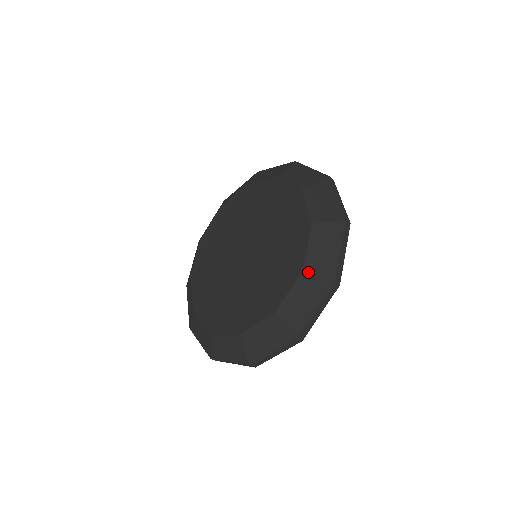
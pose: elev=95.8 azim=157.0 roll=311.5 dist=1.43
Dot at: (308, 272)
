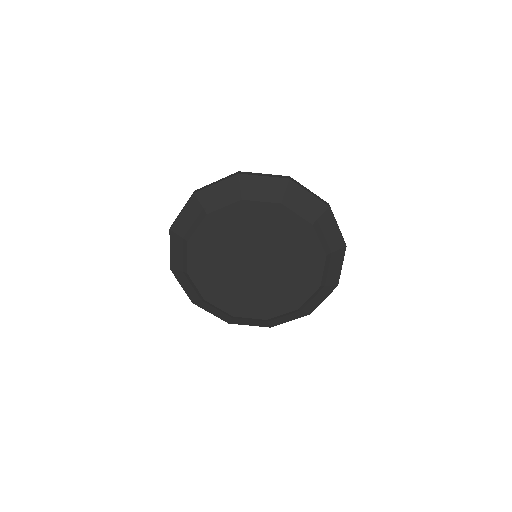
Dot at: (330, 254)
